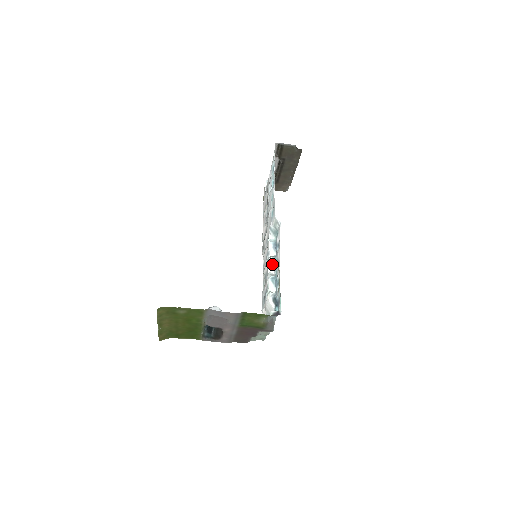
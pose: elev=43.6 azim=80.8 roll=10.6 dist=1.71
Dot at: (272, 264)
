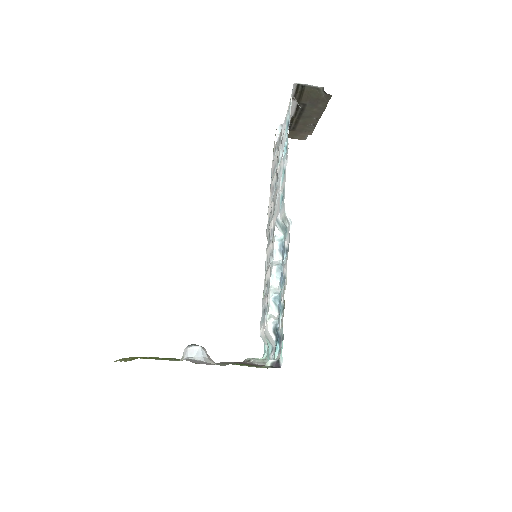
Dot at: (276, 276)
